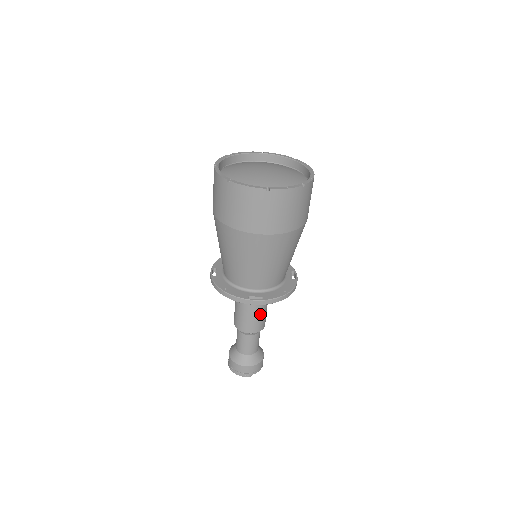
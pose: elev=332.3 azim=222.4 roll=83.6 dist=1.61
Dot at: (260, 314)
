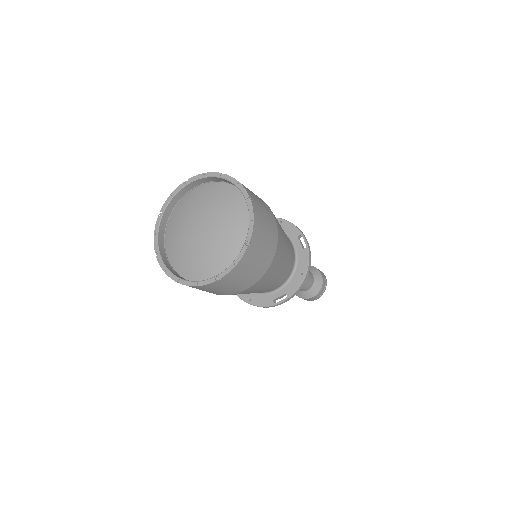
Dot at: occluded
